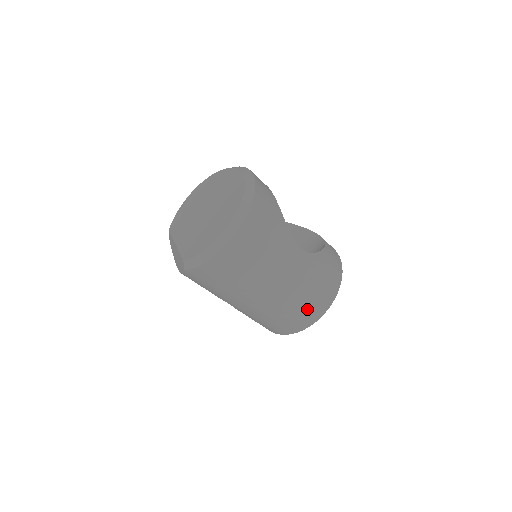
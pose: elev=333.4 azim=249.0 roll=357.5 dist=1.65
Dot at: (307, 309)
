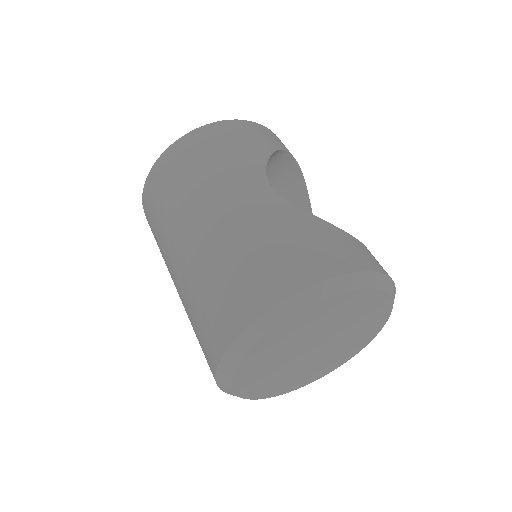
Dot at: (240, 284)
